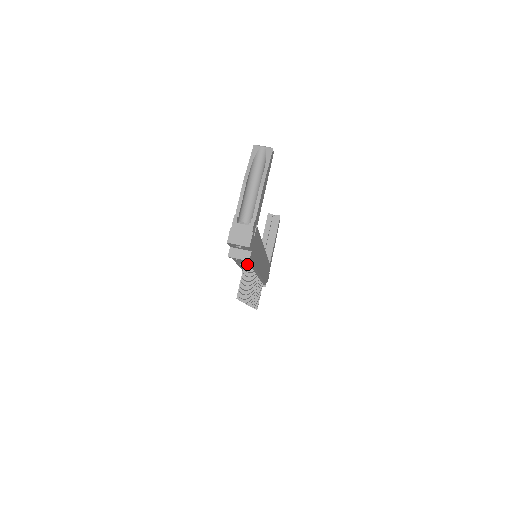
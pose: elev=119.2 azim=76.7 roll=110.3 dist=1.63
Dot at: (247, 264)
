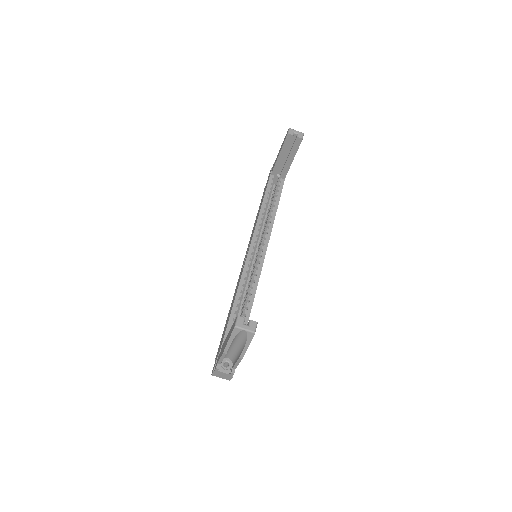
Dot at: occluded
